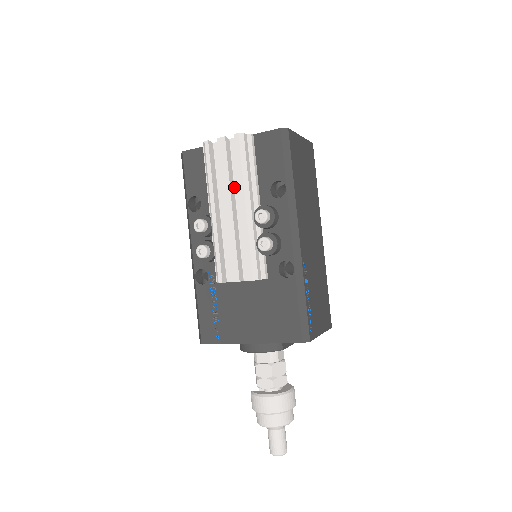
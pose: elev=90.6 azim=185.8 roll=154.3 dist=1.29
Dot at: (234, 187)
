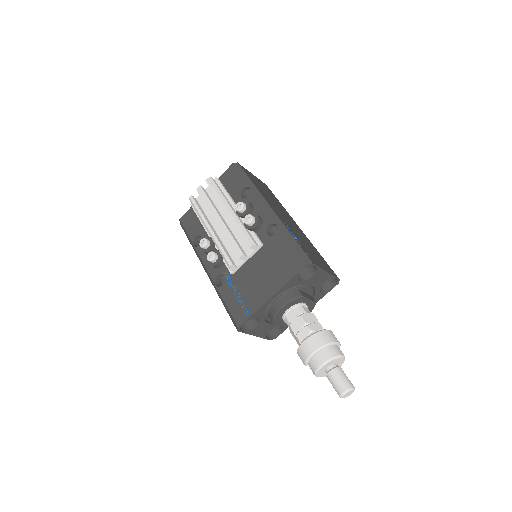
Dot at: (218, 210)
